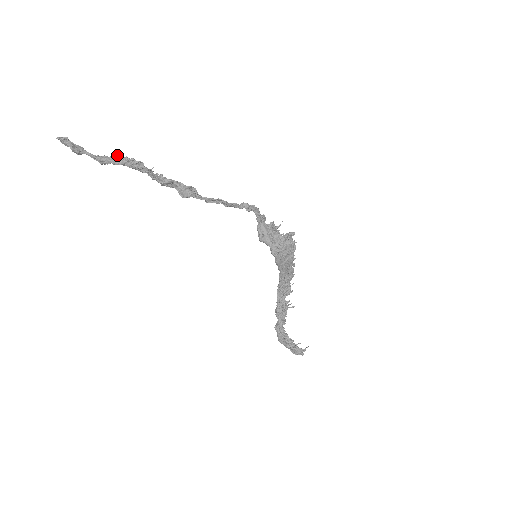
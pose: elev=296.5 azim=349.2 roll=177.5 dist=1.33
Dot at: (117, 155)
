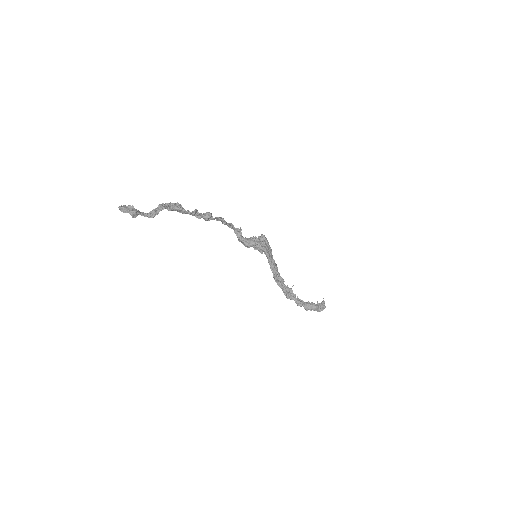
Dot at: (160, 204)
